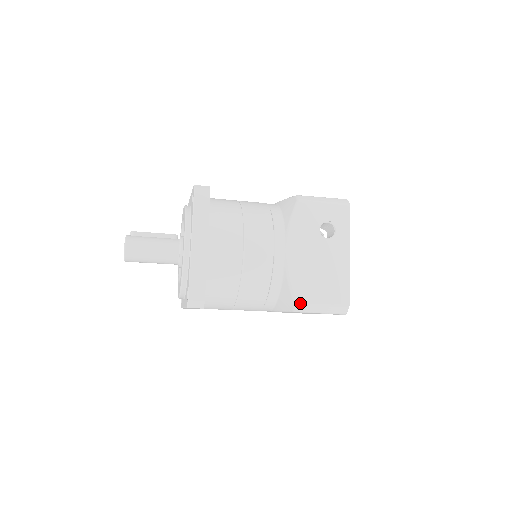
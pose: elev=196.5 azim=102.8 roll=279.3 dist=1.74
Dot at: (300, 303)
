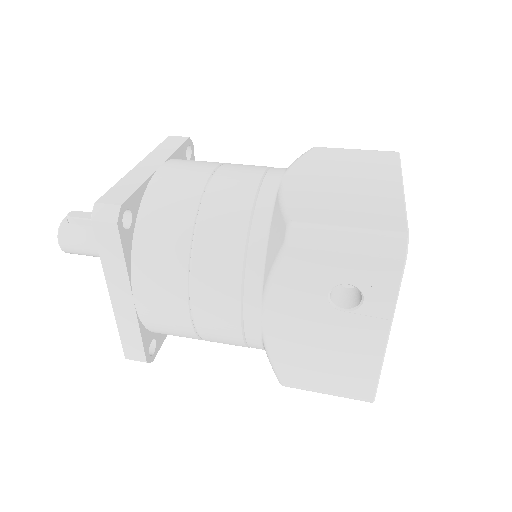
Dot at: (287, 385)
